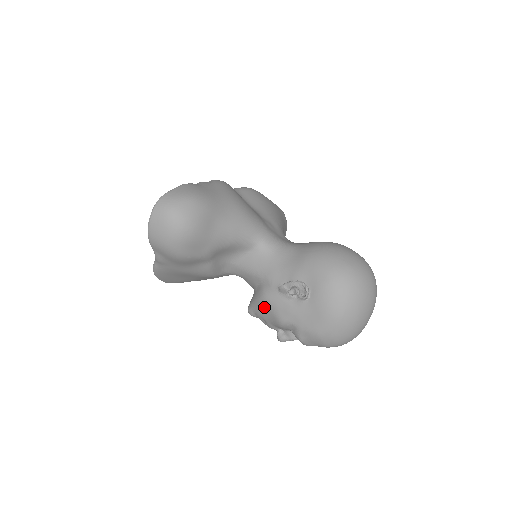
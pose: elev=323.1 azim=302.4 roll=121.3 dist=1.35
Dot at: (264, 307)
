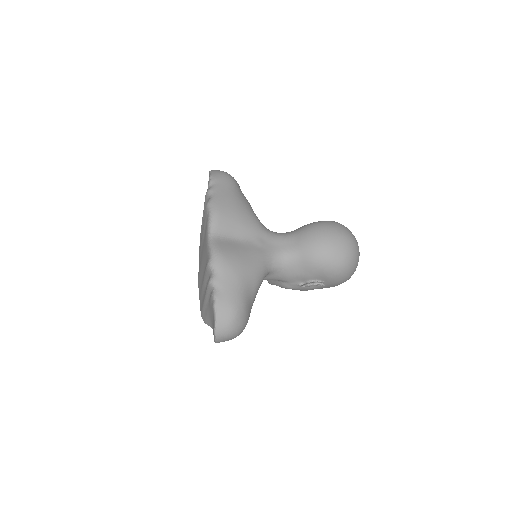
Dot at: occluded
